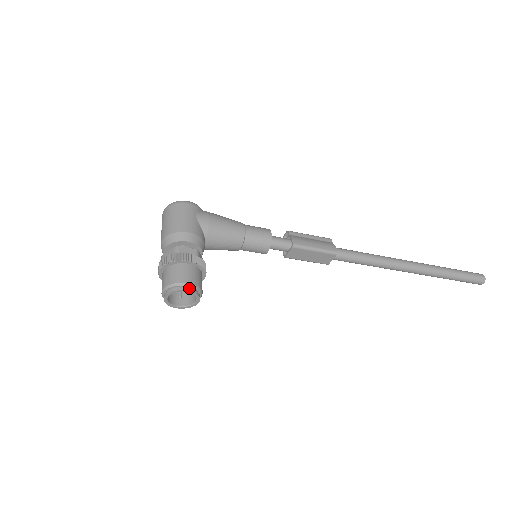
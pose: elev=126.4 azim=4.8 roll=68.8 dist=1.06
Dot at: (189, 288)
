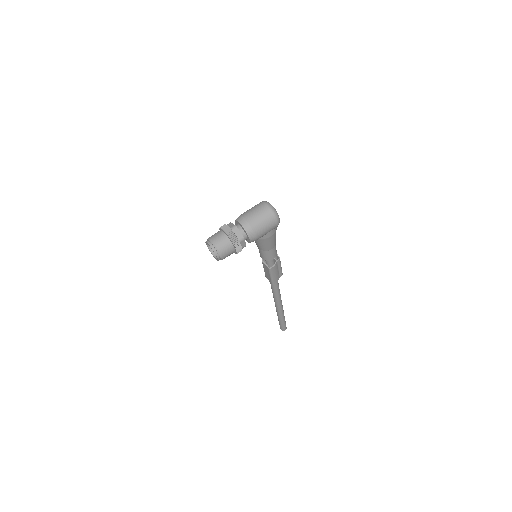
Dot at: (220, 259)
